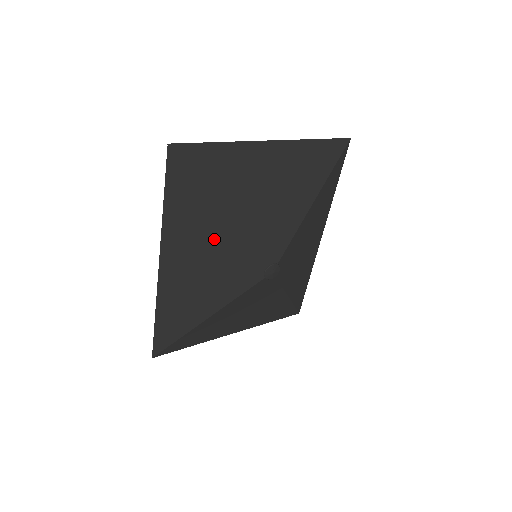
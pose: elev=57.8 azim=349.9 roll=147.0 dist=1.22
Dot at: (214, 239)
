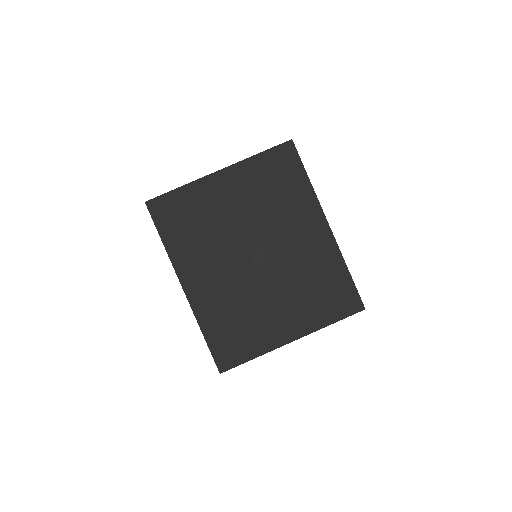
Dot at: (203, 250)
